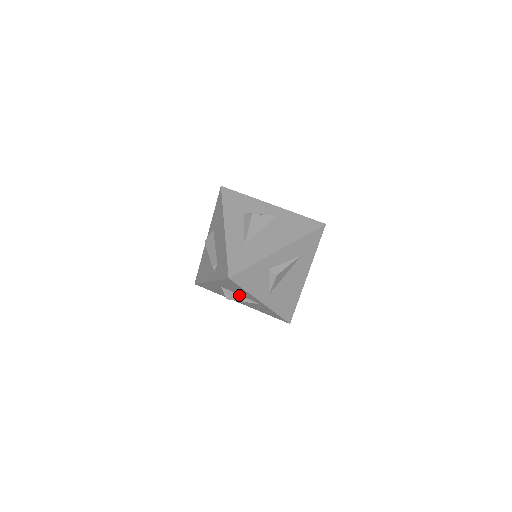
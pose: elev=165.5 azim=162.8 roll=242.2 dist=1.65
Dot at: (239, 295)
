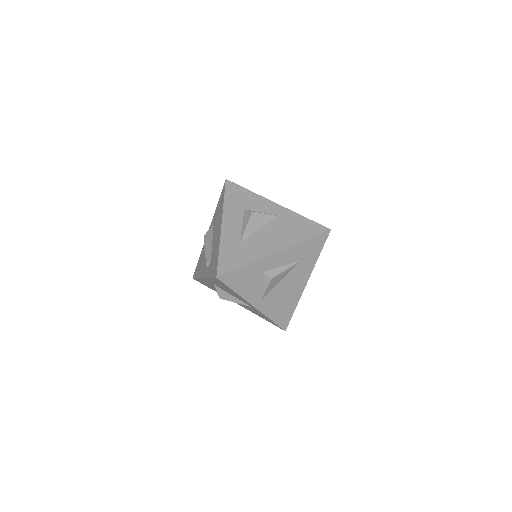
Dot at: (232, 295)
